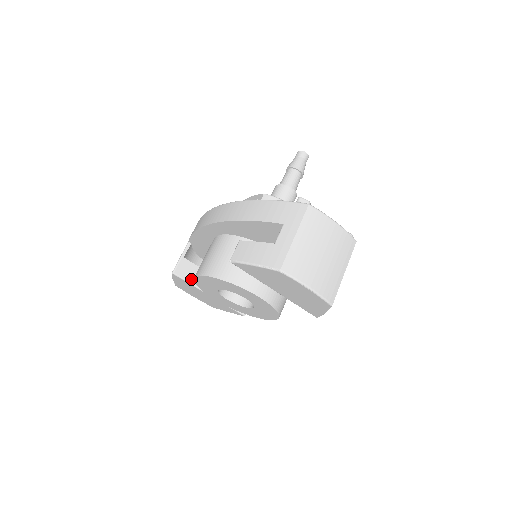
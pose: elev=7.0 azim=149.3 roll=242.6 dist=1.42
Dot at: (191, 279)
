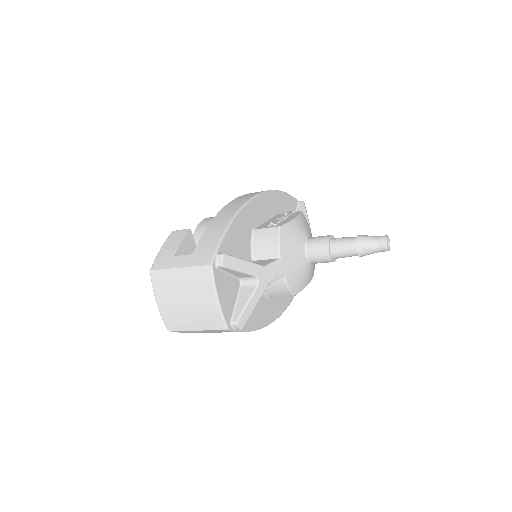
Dot at: occluded
